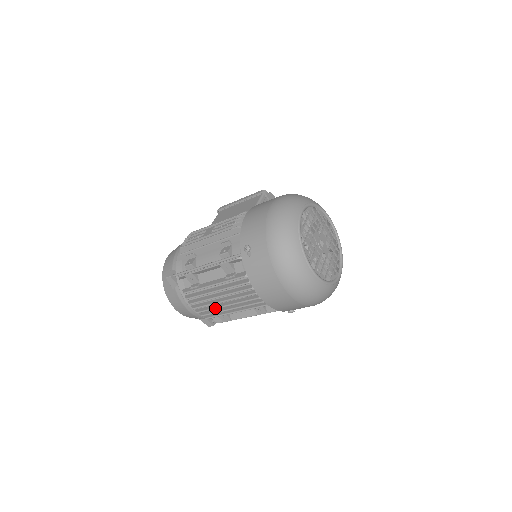
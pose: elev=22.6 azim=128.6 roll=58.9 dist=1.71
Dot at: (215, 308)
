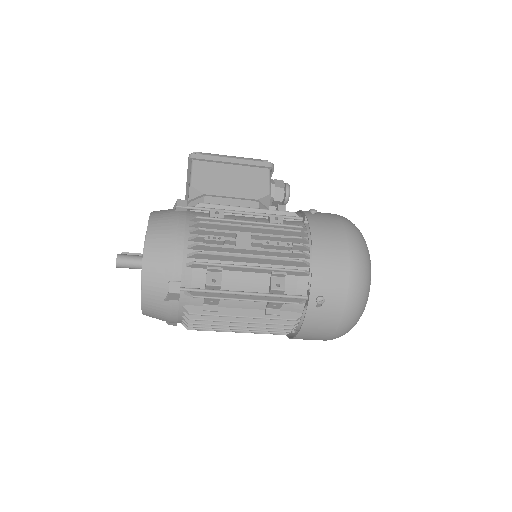
Dot at: (221, 330)
